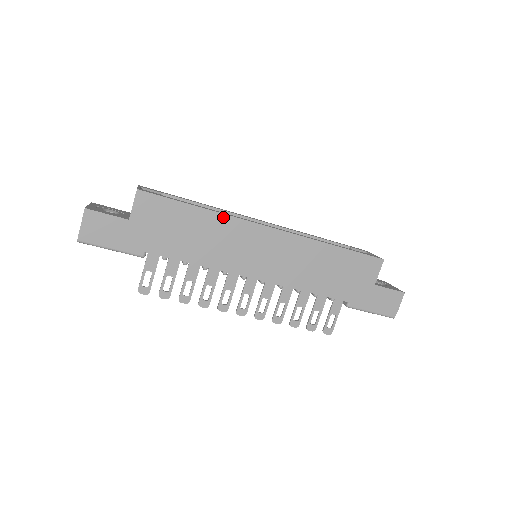
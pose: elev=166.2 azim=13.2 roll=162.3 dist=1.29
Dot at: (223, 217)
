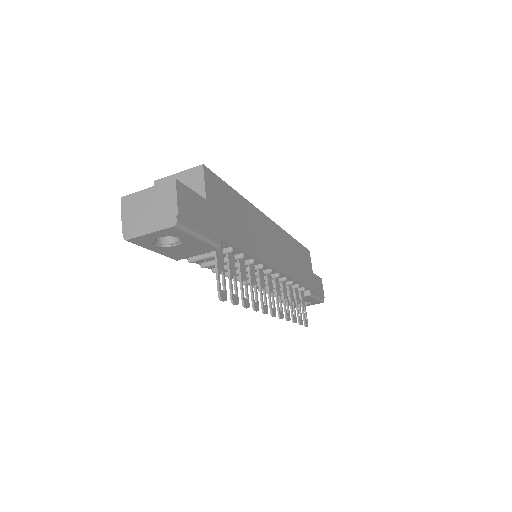
Dot at: (250, 205)
